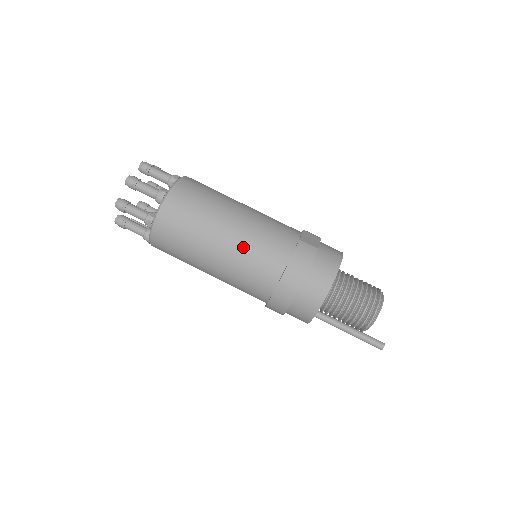
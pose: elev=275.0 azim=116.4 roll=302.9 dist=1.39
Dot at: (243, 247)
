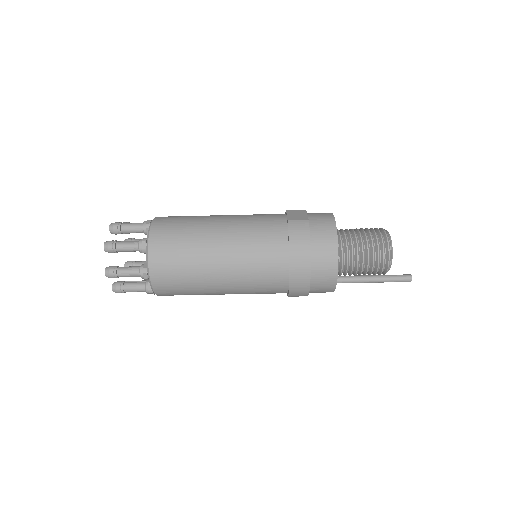
Dot at: (241, 253)
